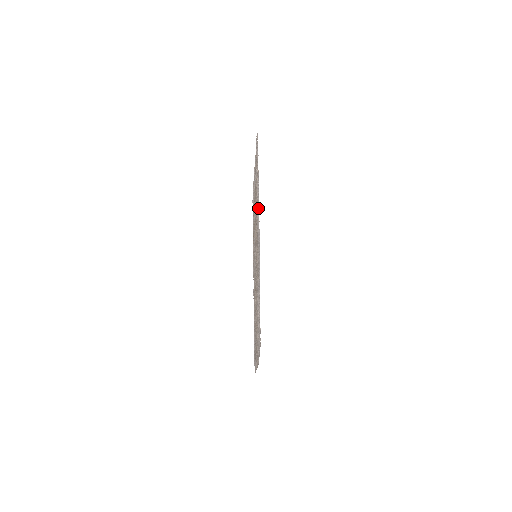
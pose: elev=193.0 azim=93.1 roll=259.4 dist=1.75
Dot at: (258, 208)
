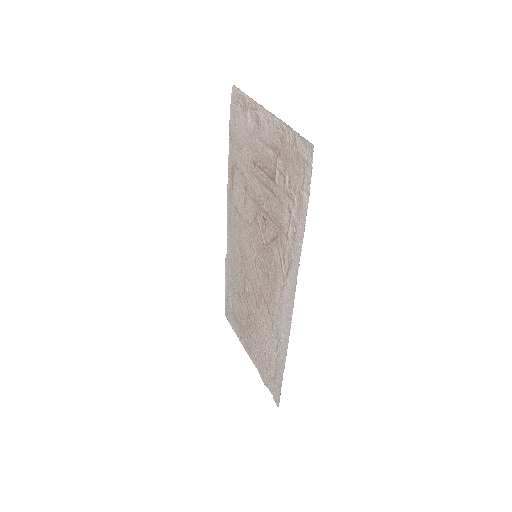
Dot at: (294, 272)
